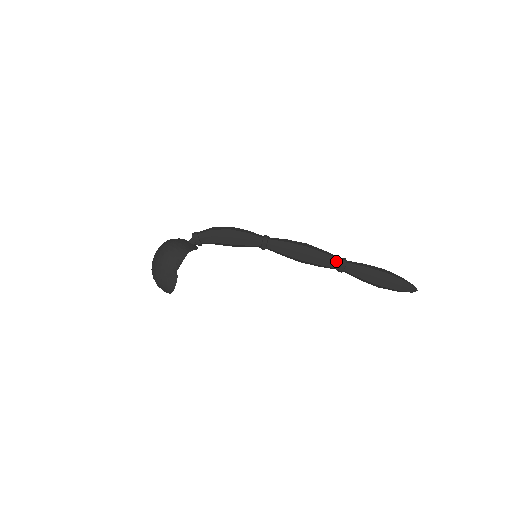
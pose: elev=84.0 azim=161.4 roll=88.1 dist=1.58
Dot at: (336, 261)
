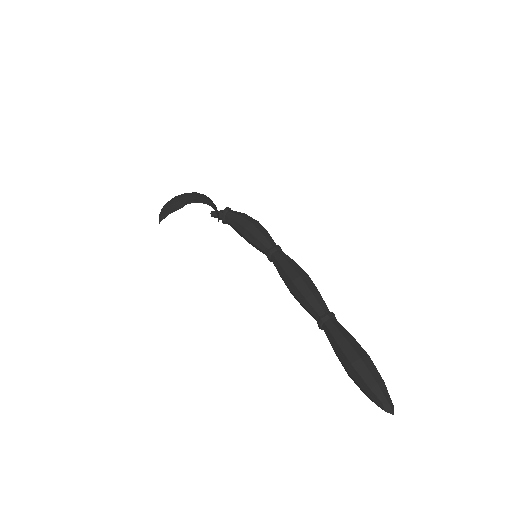
Dot at: (325, 307)
